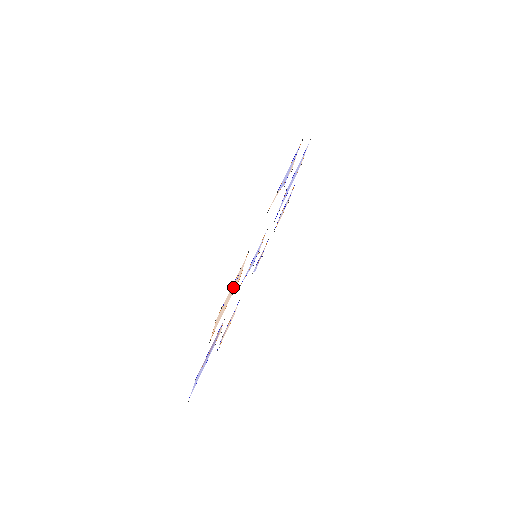
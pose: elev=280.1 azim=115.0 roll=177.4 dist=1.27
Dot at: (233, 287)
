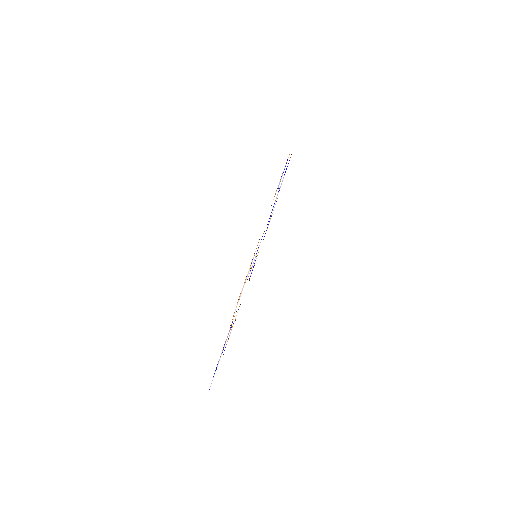
Dot at: occluded
